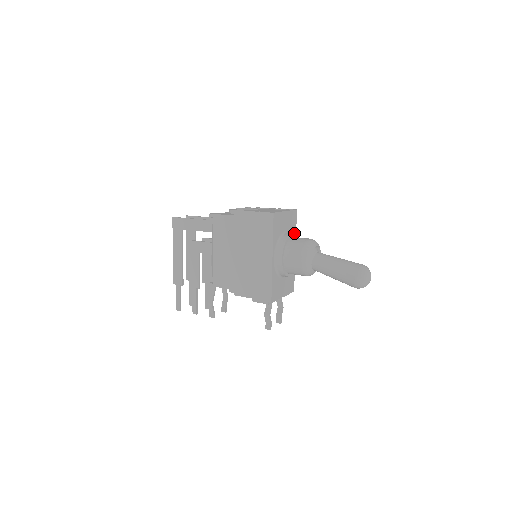
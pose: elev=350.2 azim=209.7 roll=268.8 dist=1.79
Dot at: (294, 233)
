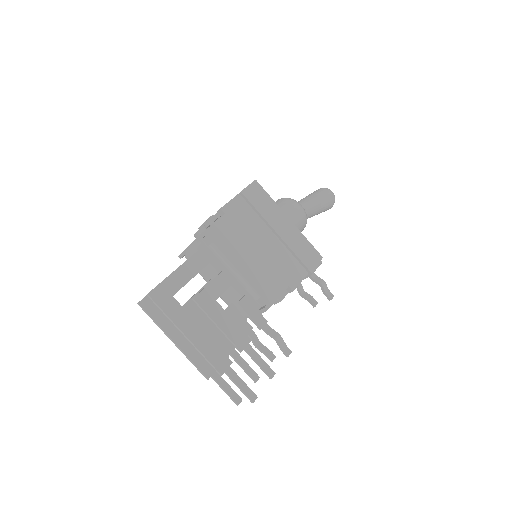
Dot at: occluded
